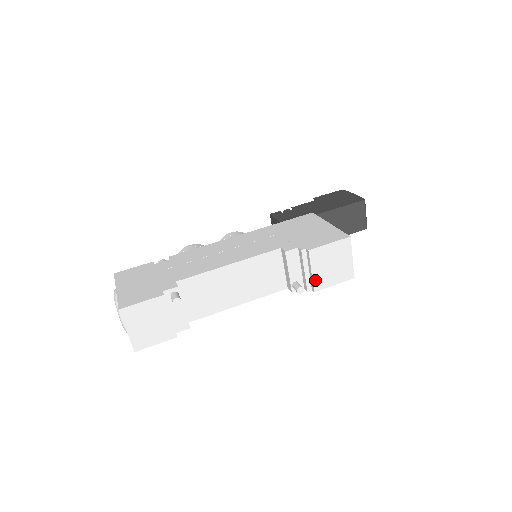
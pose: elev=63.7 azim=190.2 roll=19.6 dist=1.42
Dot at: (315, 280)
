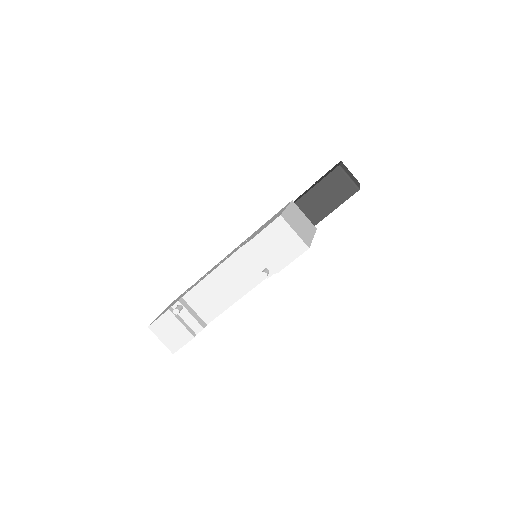
Dot at: (272, 263)
